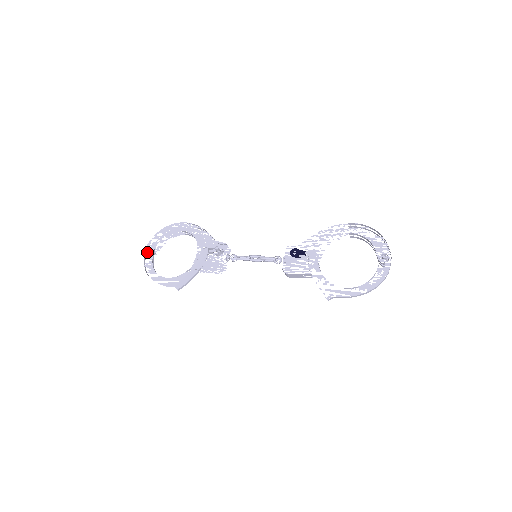
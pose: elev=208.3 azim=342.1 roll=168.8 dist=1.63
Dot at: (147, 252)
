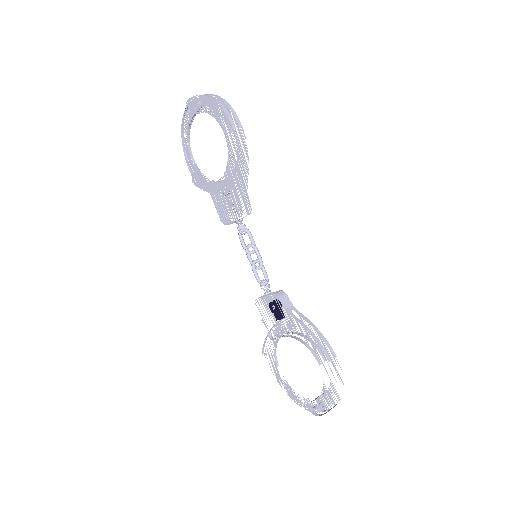
Dot at: (191, 102)
